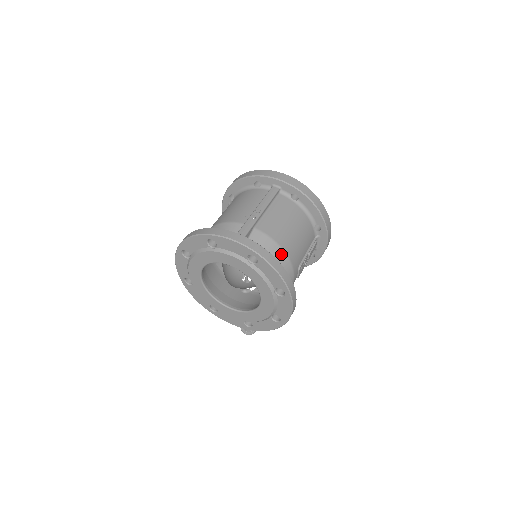
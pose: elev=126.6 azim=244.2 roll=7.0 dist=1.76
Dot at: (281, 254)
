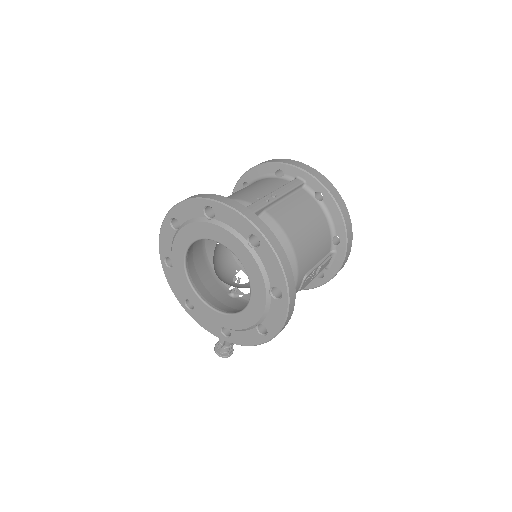
Dot at: (288, 250)
